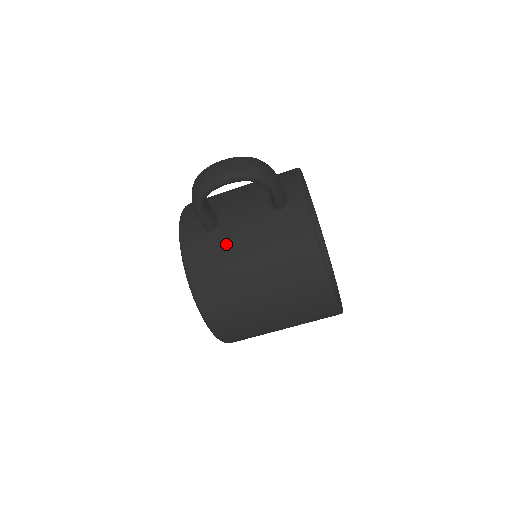
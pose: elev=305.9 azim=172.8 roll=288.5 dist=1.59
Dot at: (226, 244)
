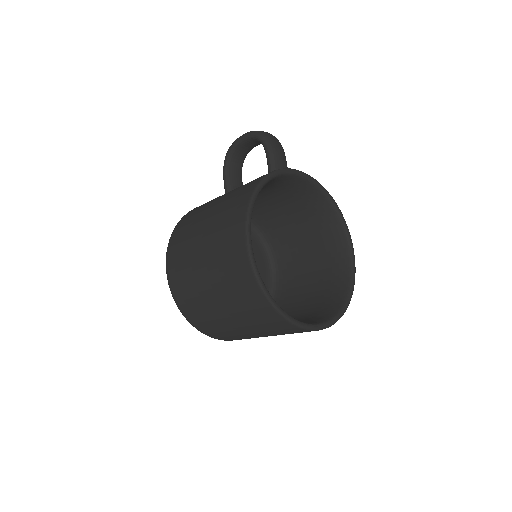
Dot at: occluded
